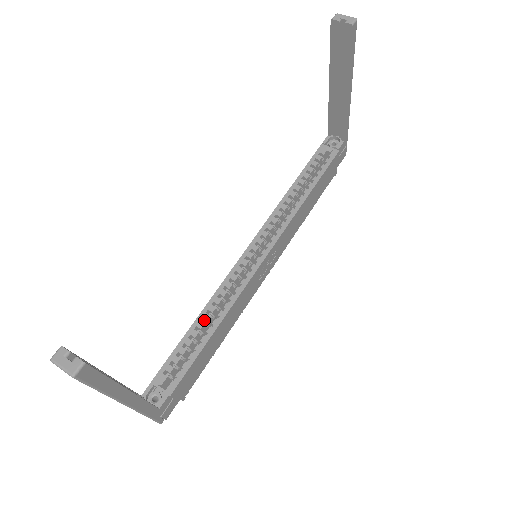
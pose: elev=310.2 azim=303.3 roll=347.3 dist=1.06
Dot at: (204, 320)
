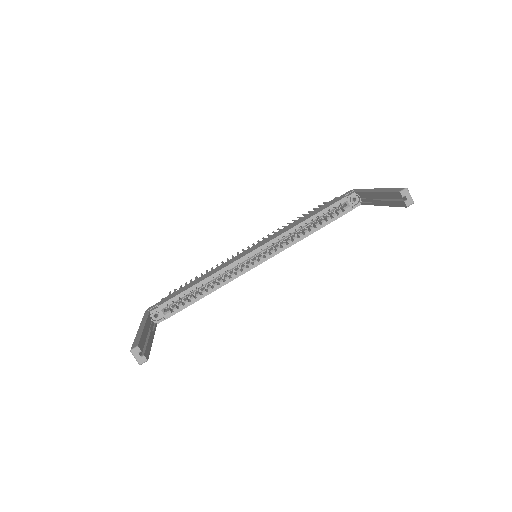
Dot at: (204, 283)
